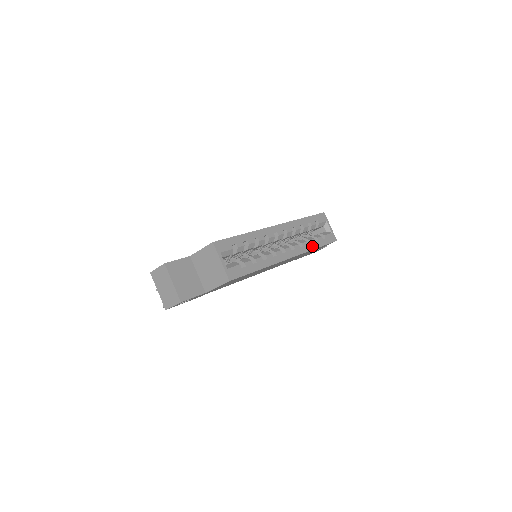
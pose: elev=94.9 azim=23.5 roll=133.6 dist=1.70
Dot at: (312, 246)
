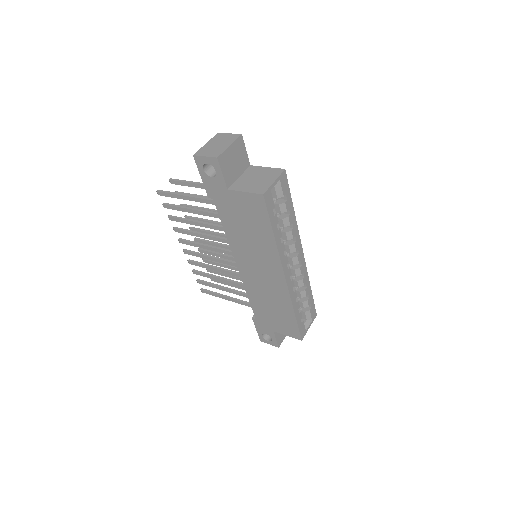
Dot at: (295, 305)
